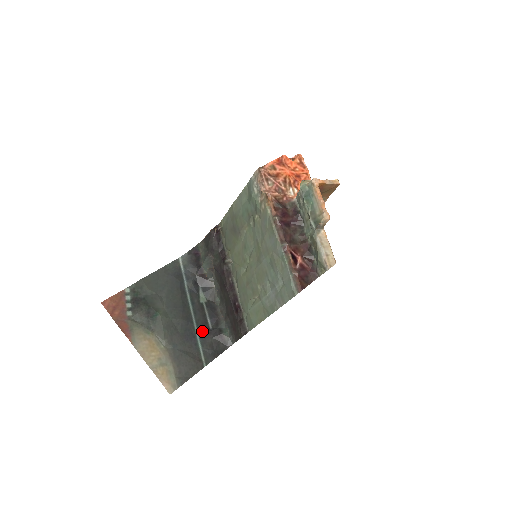
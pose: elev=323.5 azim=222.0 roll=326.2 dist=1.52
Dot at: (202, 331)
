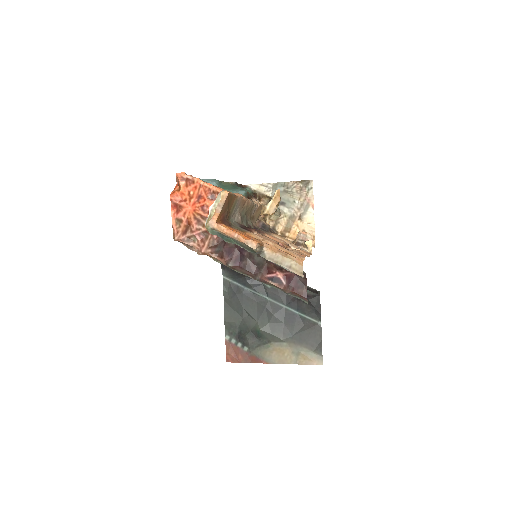
Dot at: (293, 305)
